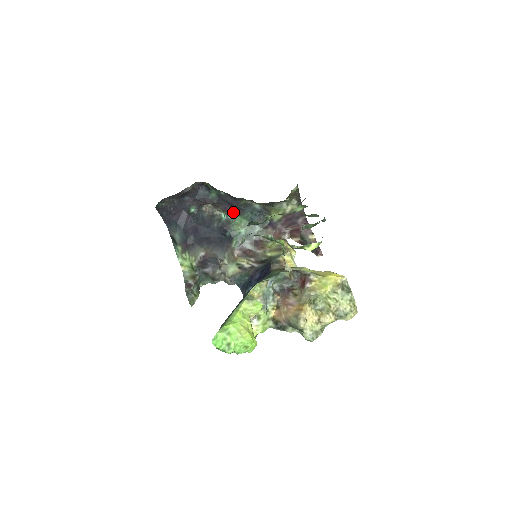
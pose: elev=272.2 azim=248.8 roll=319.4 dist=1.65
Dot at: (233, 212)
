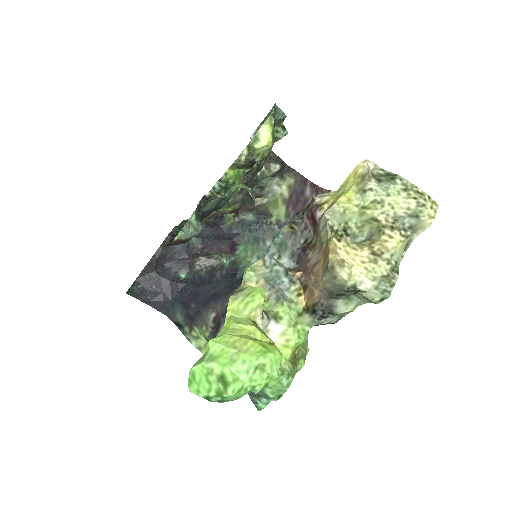
Dot at: (230, 246)
